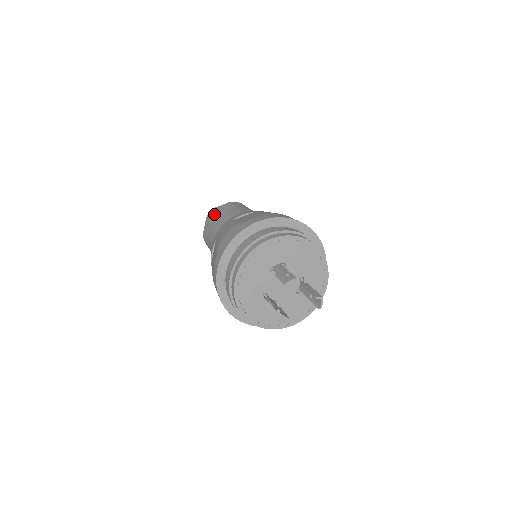
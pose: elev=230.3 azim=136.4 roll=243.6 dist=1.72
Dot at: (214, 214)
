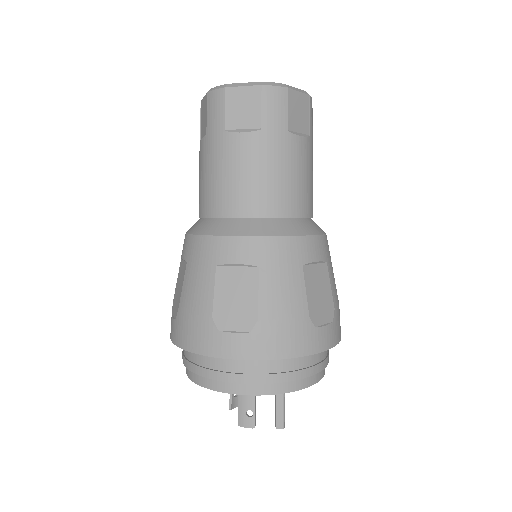
Dot at: (217, 121)
